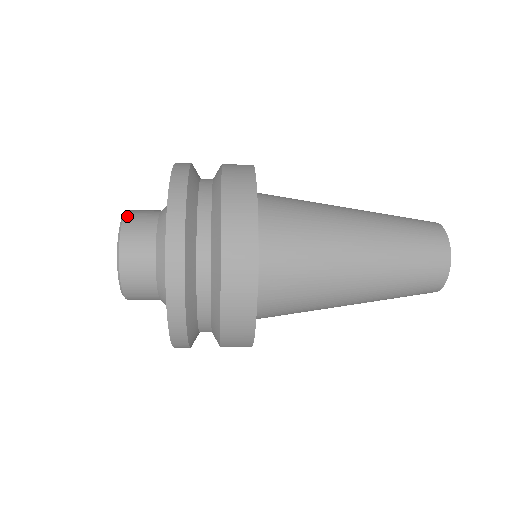
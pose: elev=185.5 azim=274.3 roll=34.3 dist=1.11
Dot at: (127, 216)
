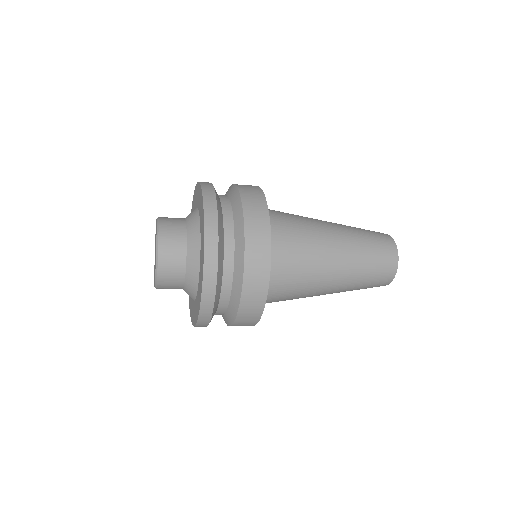
Dot at: occluded
